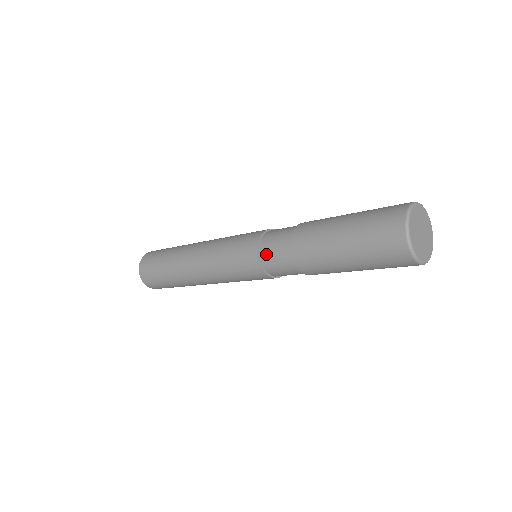
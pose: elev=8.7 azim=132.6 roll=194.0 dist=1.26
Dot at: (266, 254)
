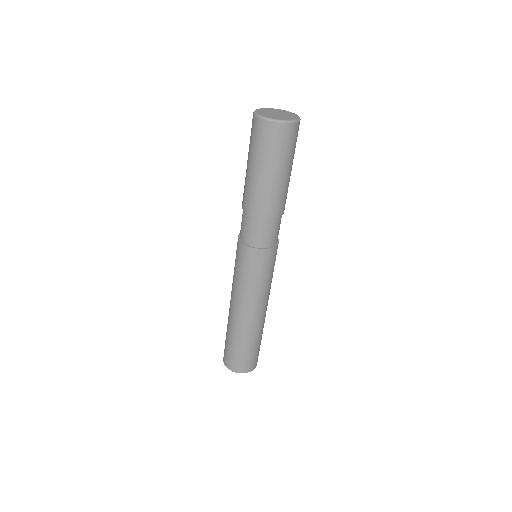
Dot at: occluded
